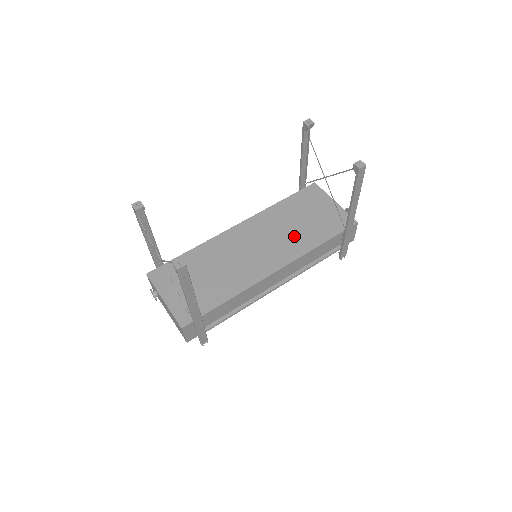
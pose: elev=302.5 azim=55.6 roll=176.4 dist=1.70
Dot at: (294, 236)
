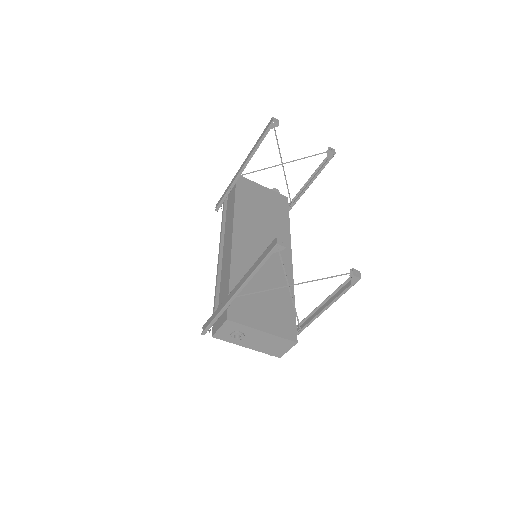
Dot at: (272, 225)
